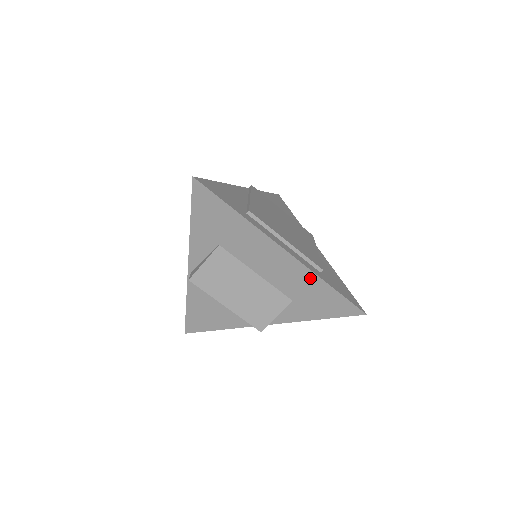
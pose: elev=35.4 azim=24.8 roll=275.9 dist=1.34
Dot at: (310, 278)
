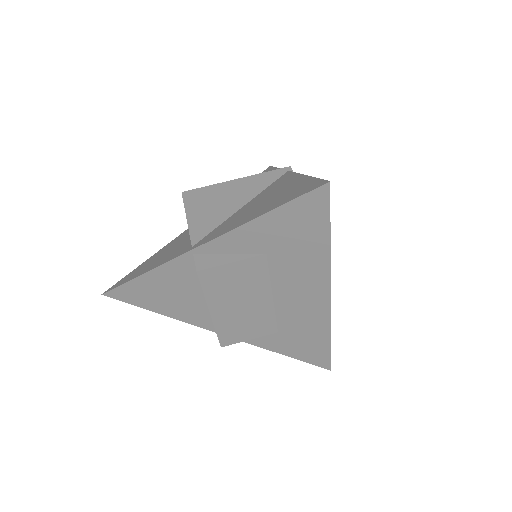
Dot at: (321, 327)
